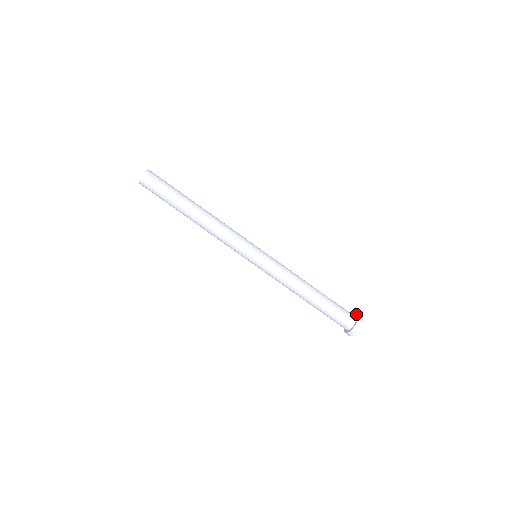
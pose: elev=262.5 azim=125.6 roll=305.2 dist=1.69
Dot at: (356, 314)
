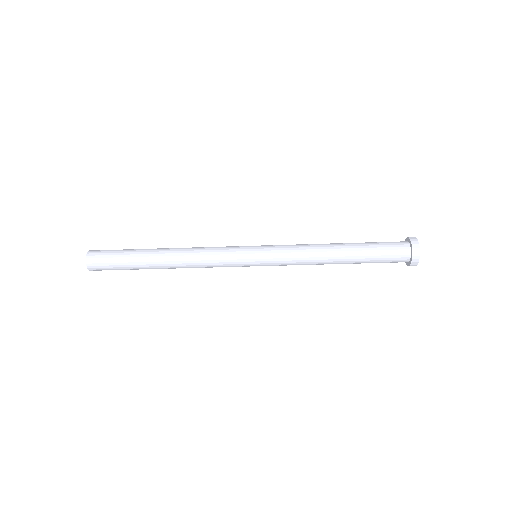
Dot at: (411, 245)
